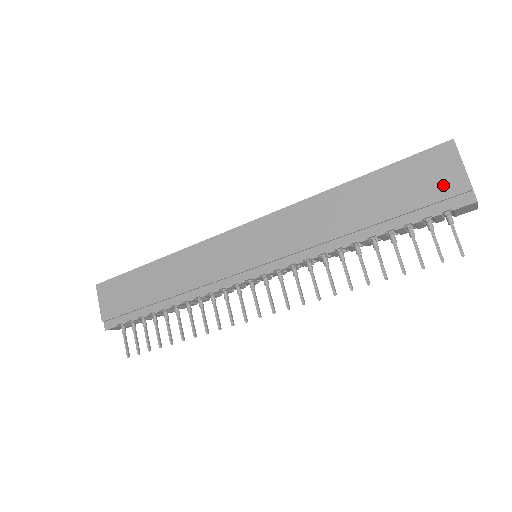
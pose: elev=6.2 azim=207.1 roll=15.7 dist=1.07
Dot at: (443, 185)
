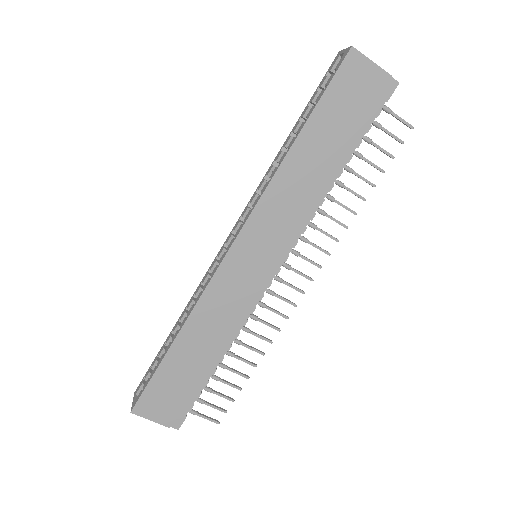
Dot at: (370, 88)
